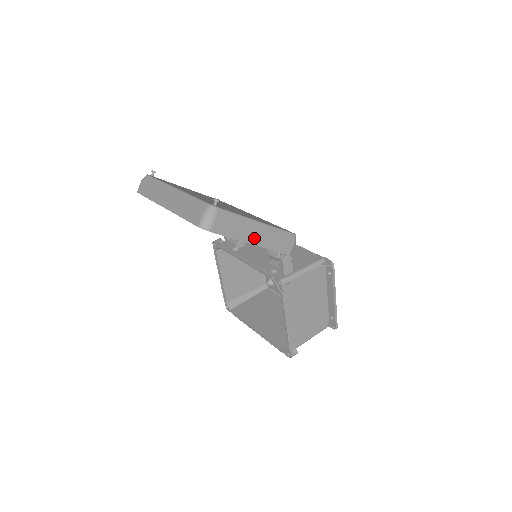
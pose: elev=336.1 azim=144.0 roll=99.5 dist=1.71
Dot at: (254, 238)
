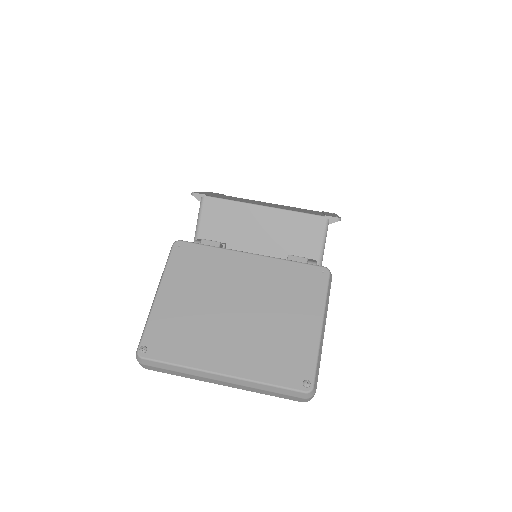
Dot at: occluded
